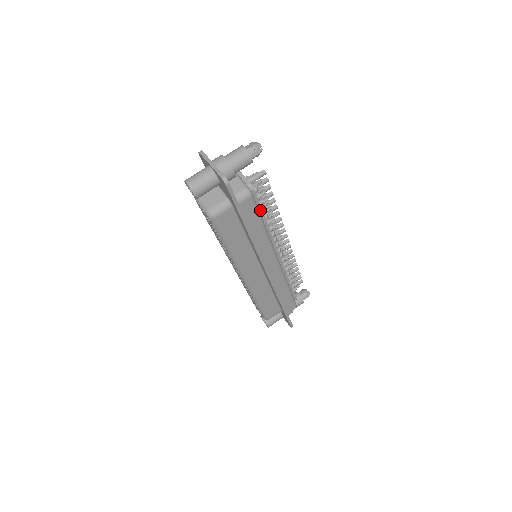
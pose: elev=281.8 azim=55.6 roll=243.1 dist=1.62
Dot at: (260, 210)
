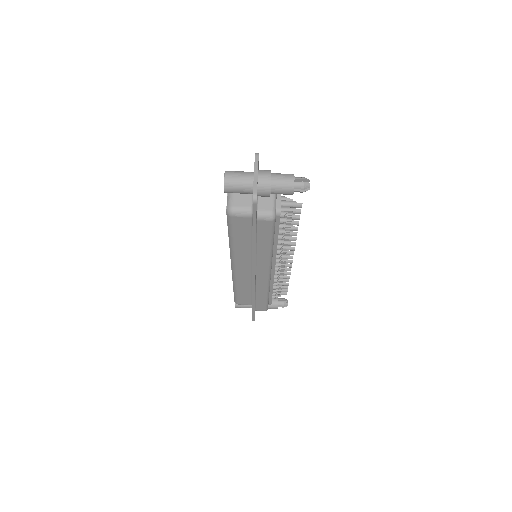
Dot at: (277, 232)
